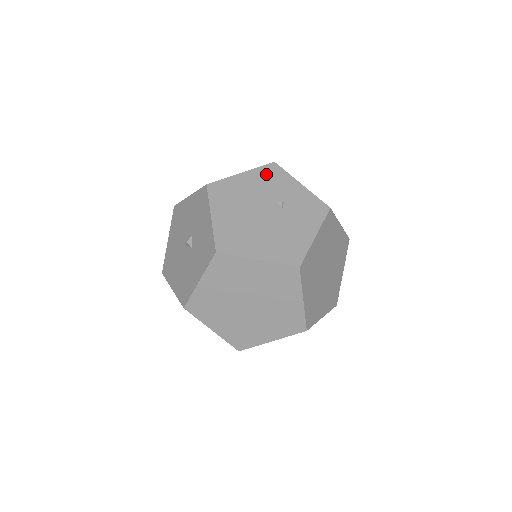
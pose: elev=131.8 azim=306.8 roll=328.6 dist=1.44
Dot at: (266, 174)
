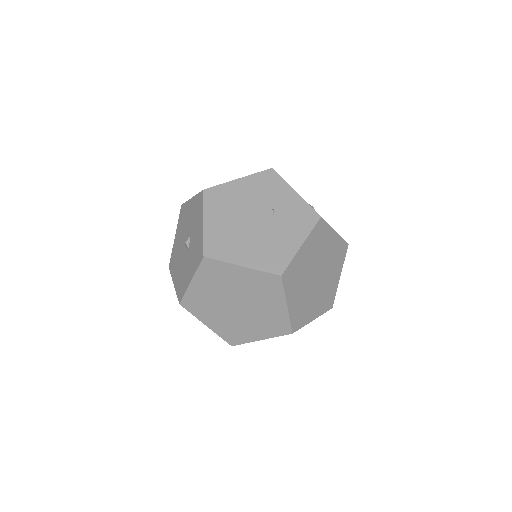
Dot at: (262, 180)
